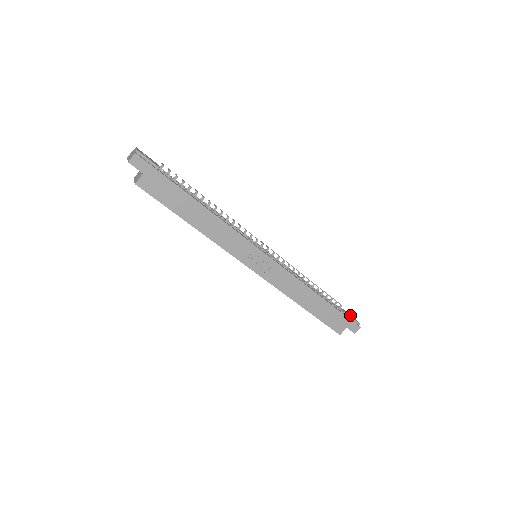
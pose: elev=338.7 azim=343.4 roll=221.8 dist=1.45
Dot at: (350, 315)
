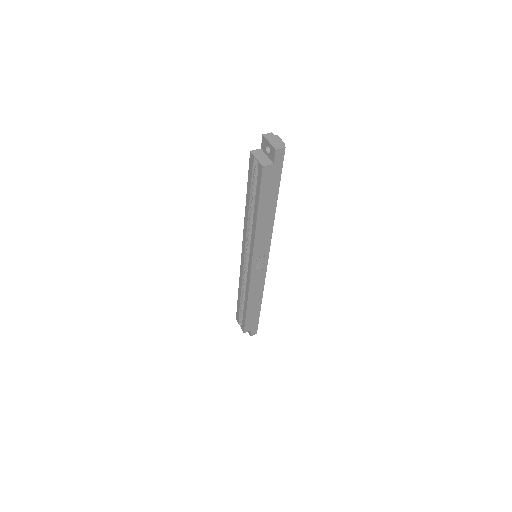
Dot at: occluded
